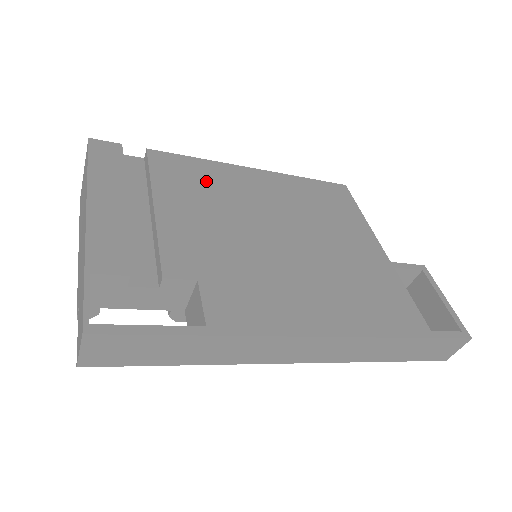
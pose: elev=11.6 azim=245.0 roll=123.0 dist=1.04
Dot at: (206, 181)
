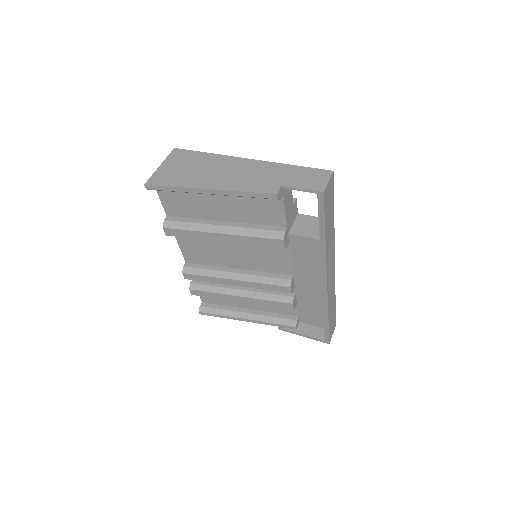
Dot at: occluded
